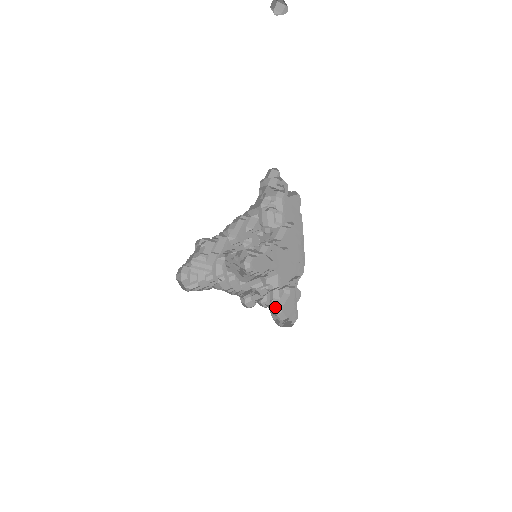
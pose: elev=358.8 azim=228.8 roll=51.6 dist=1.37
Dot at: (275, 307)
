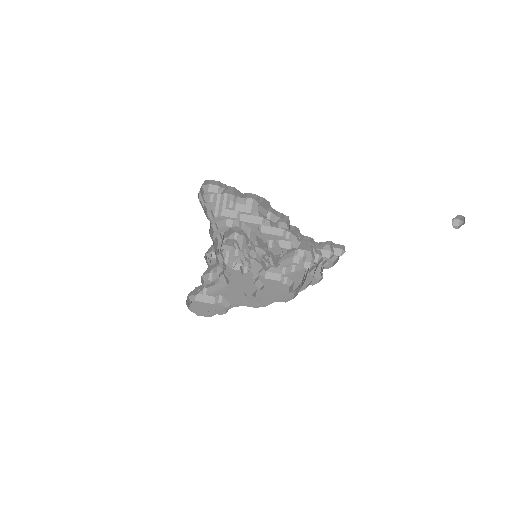
Dot at: occluded
